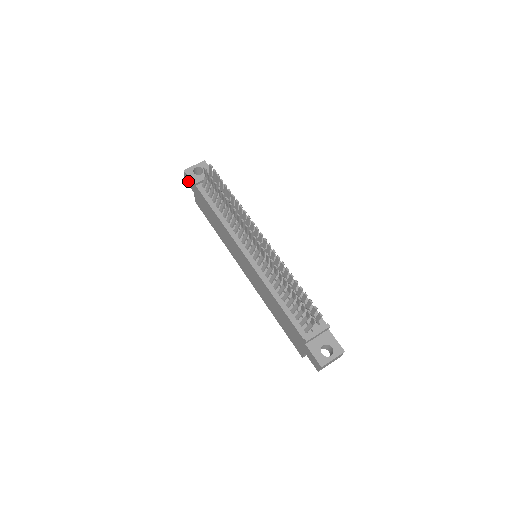
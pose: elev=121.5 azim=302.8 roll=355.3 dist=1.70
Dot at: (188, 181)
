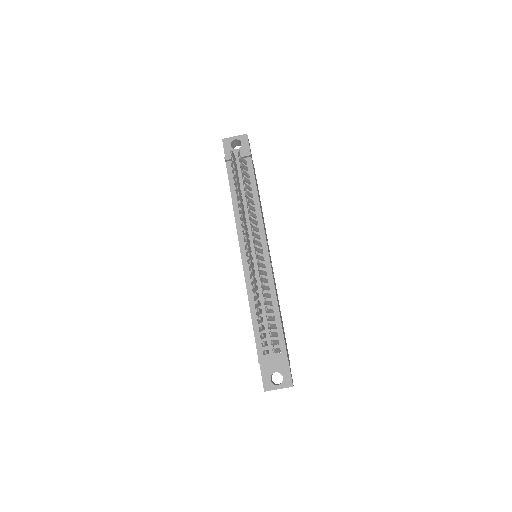
Dot at: occluded
